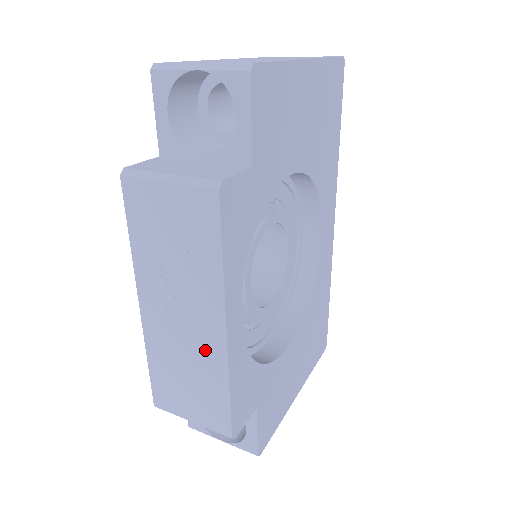
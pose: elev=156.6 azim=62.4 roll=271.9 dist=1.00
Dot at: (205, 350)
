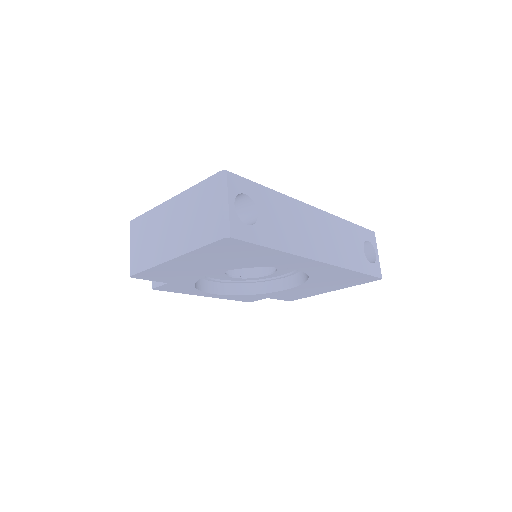
Dot at: occluded
